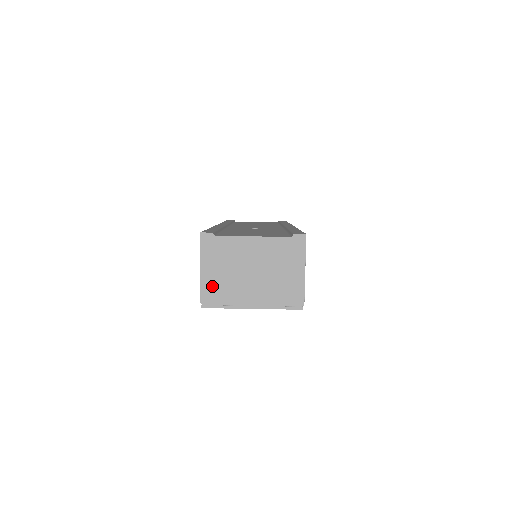
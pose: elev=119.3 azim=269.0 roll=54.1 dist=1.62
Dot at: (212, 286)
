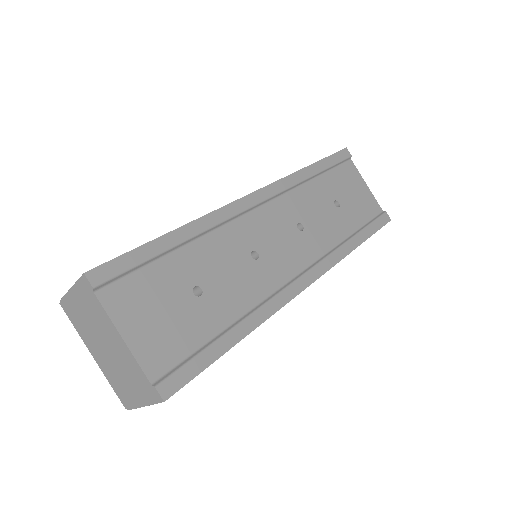
Dot at: (73, 307)
